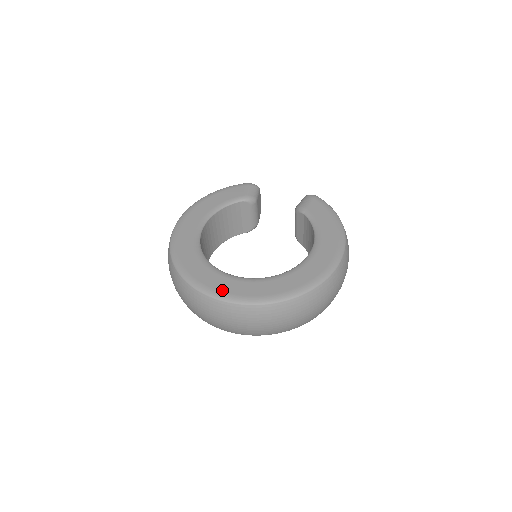
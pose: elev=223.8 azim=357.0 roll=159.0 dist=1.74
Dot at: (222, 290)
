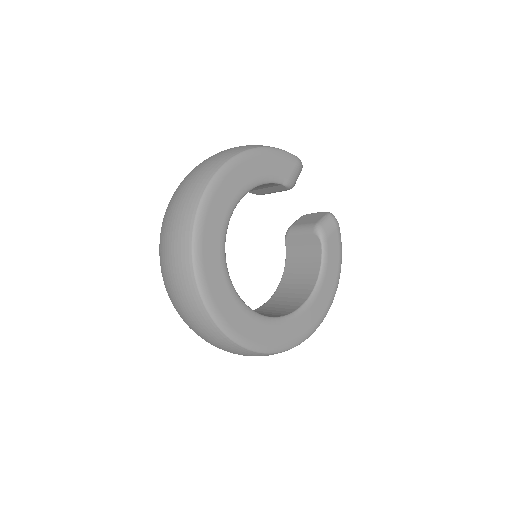
Dot at: (227, 318)
